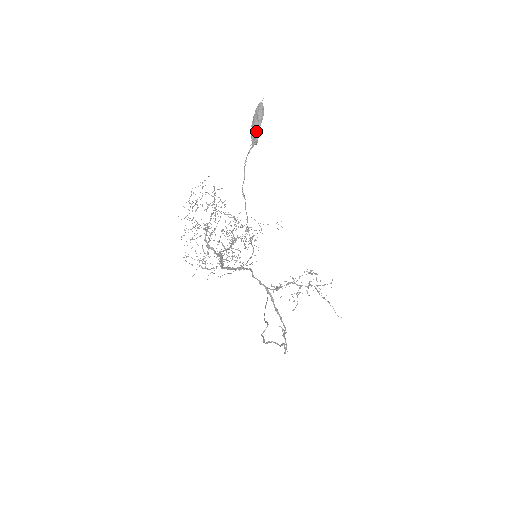
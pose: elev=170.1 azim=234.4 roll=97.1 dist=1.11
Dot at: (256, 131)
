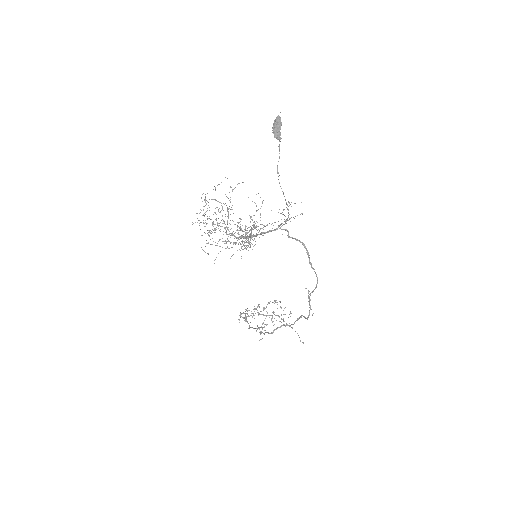
Dot at: (278, 132)
